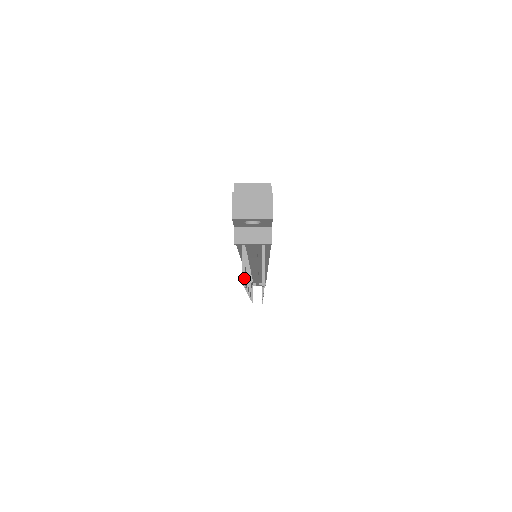
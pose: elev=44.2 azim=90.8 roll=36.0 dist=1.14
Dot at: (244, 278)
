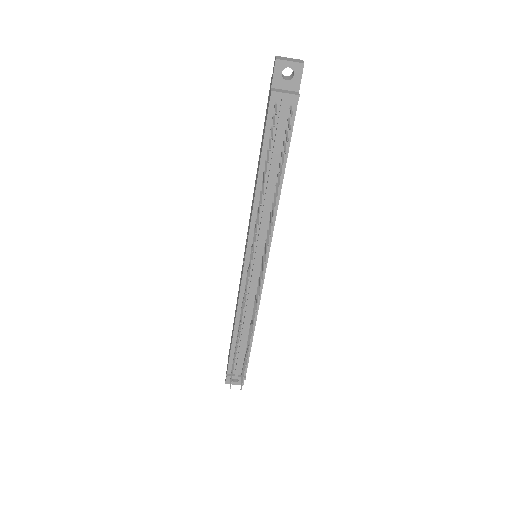
Dot at: (276, 111)
